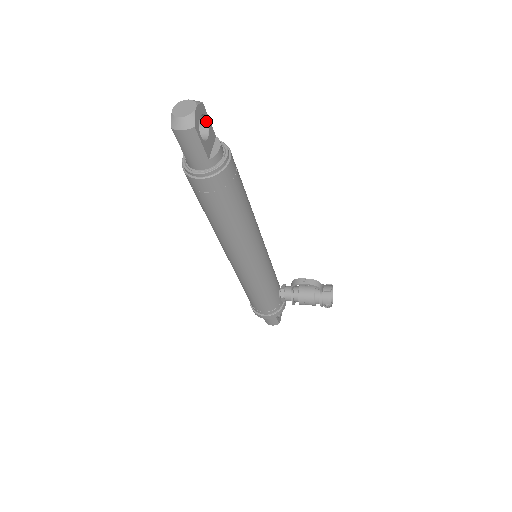
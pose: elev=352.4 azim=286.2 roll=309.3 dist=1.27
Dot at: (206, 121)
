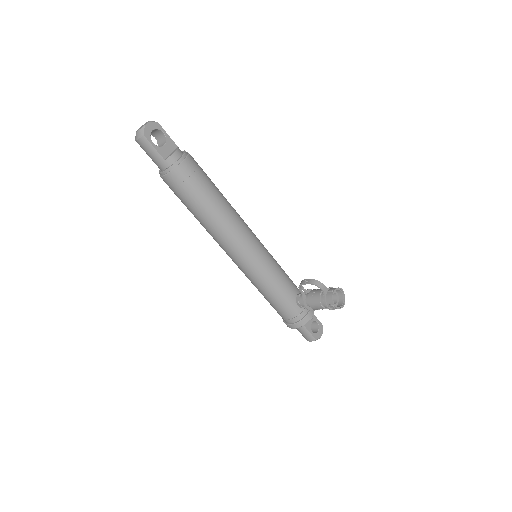
Dot at: (164, 135)
